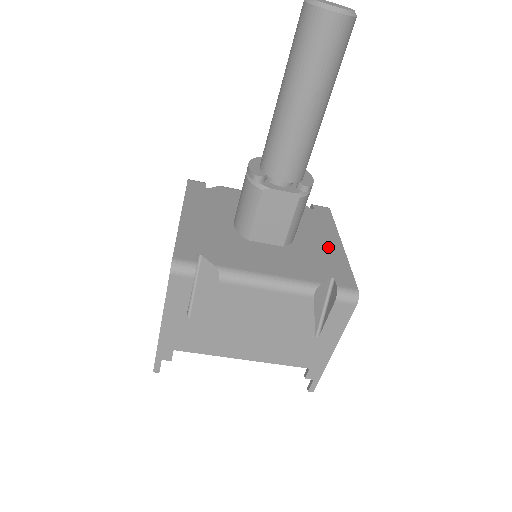
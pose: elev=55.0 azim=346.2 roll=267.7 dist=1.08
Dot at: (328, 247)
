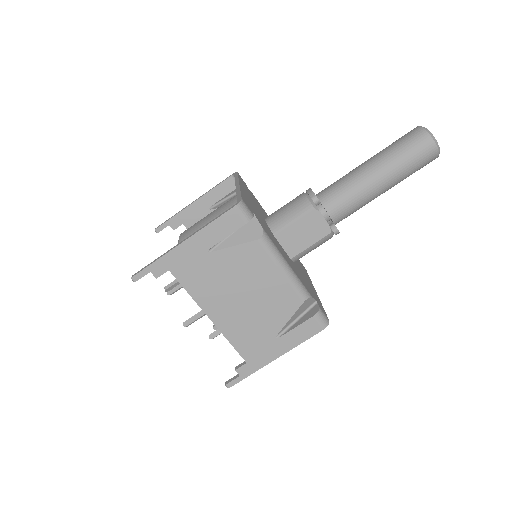
Dot at: occluded
